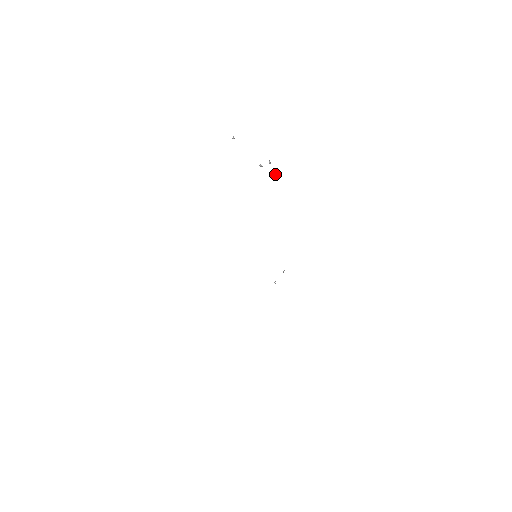
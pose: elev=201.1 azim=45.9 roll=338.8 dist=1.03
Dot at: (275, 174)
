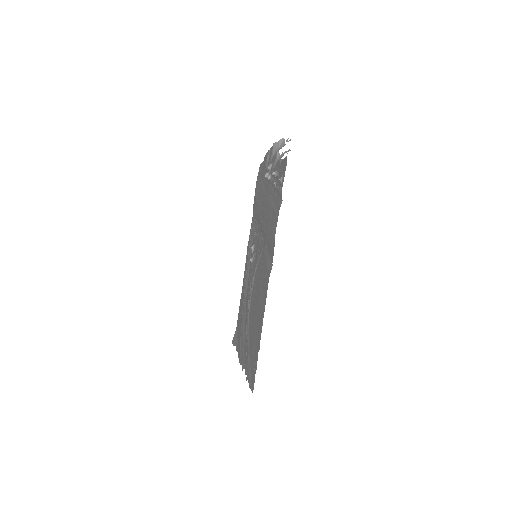
Dot at: (267, 176)
